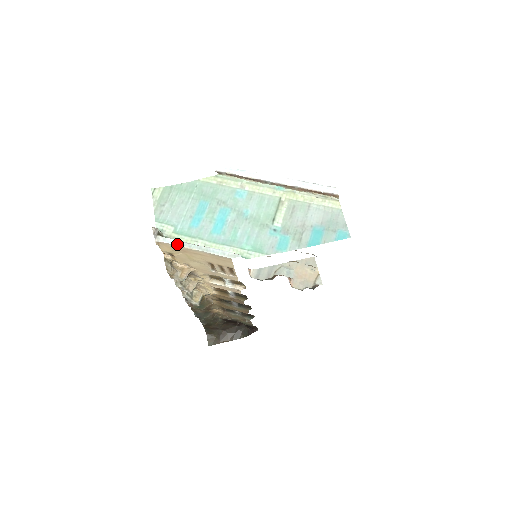
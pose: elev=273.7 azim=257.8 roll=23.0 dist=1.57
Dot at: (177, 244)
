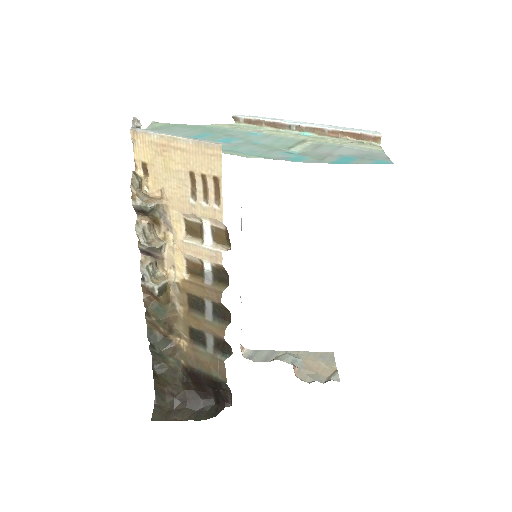
Dot at: (157, 132)
